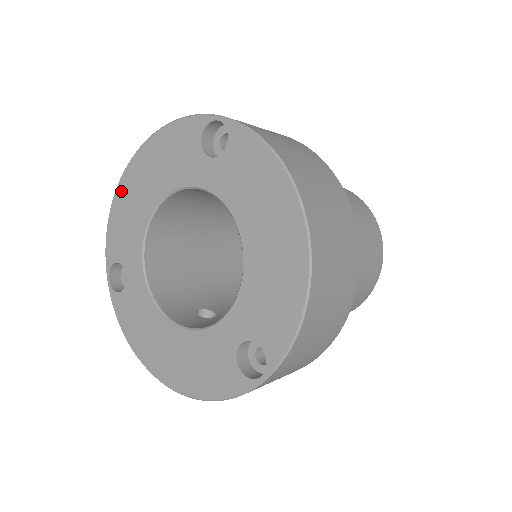
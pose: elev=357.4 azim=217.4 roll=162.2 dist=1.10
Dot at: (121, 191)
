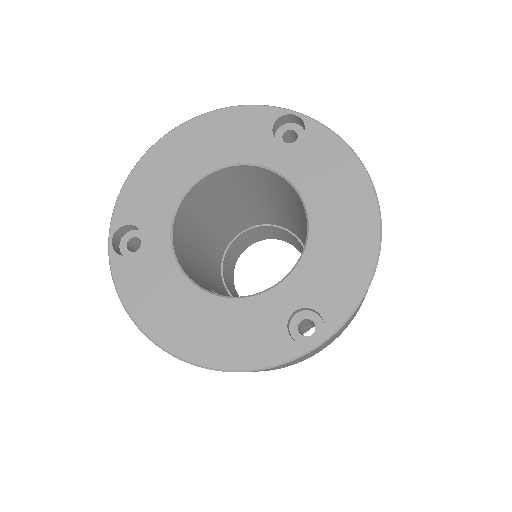
Dot at: (154, 155)
